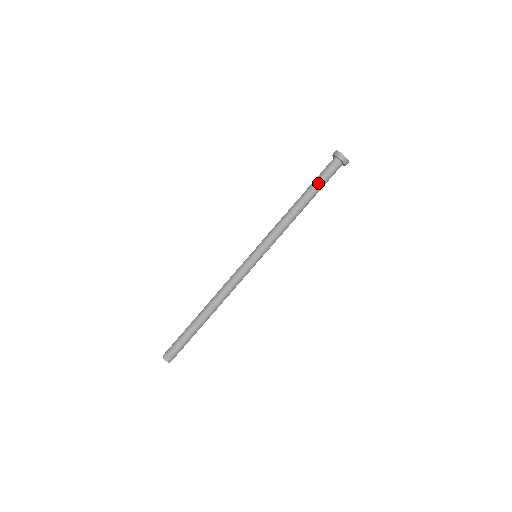
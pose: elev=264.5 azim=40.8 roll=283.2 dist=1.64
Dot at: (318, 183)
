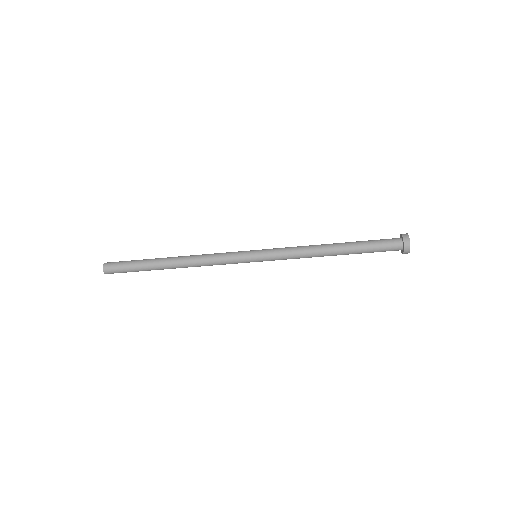
Dot at: (366, 246)
